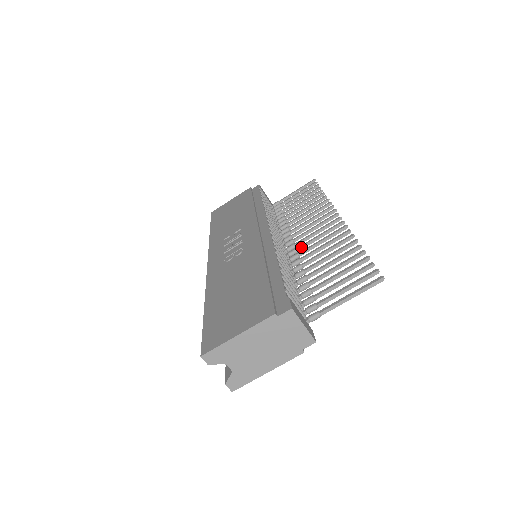
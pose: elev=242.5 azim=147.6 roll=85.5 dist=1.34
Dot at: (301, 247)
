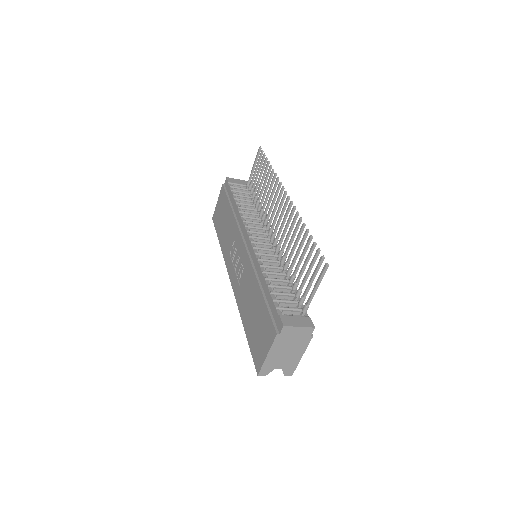
Dot at: (278, 236)
